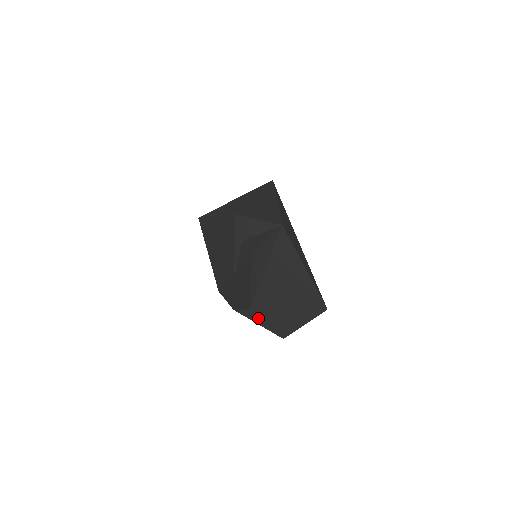
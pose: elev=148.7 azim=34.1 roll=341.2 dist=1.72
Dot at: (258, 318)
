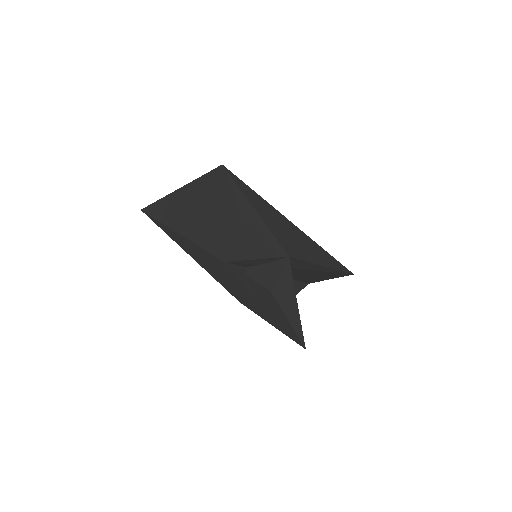
Dot at: occluded
